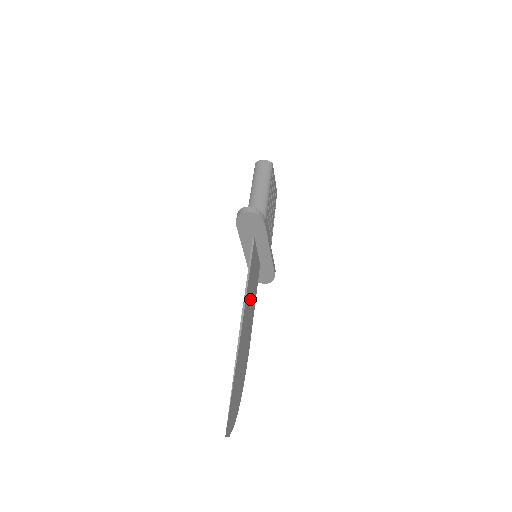
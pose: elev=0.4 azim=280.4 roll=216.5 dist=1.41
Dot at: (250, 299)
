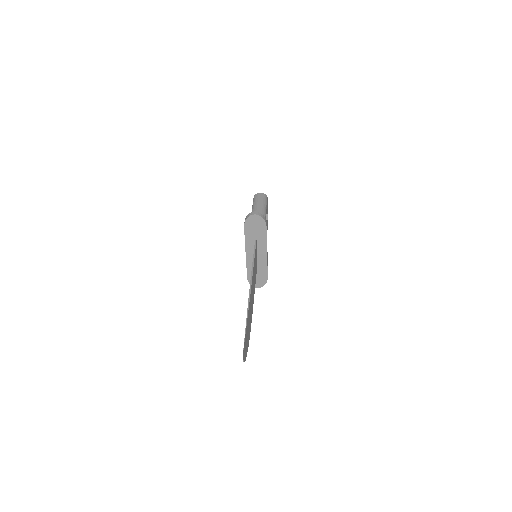
Dot at: (253, 281)
